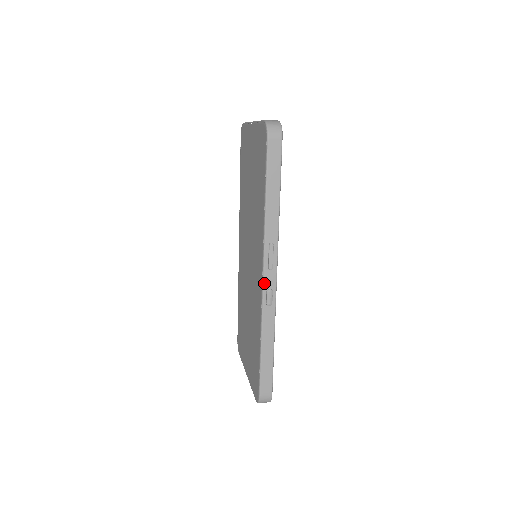
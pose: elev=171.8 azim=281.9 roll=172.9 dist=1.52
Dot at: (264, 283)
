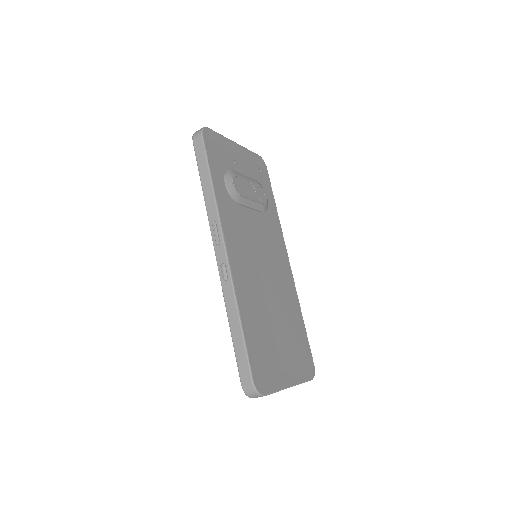
Dot at: (217, 259)
